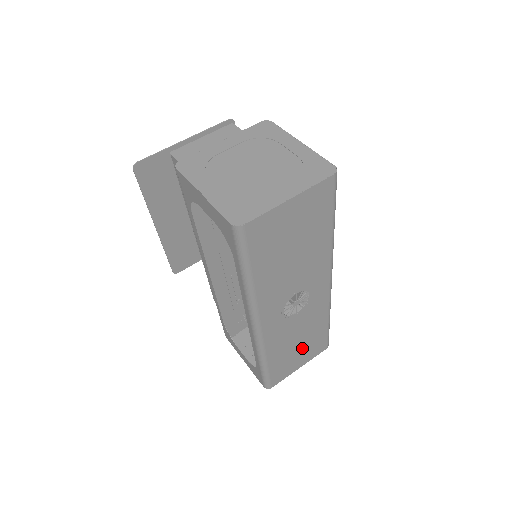
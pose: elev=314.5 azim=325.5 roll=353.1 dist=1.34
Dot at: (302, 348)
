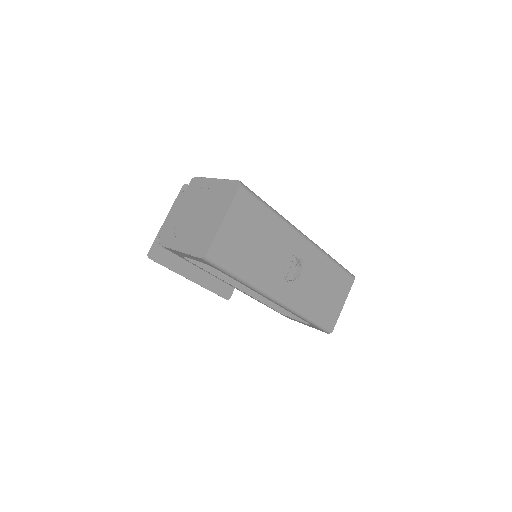
Dot at: (331, 292)
